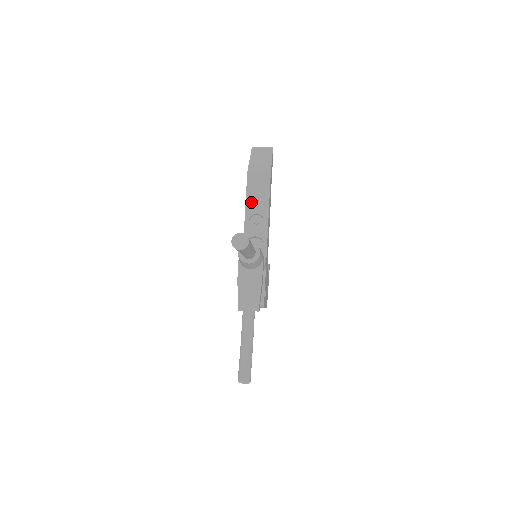
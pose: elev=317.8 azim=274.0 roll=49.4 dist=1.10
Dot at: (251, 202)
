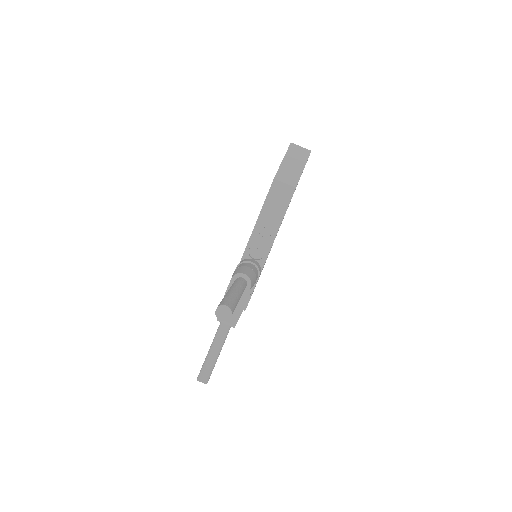
Dot at: (267, 210)
